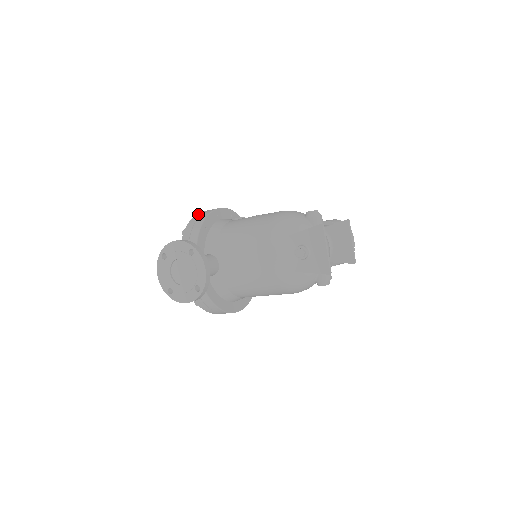
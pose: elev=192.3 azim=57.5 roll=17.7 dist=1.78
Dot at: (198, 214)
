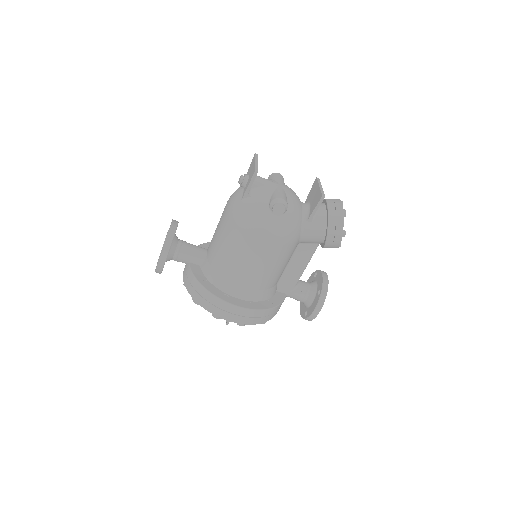
Dot at: occluded
